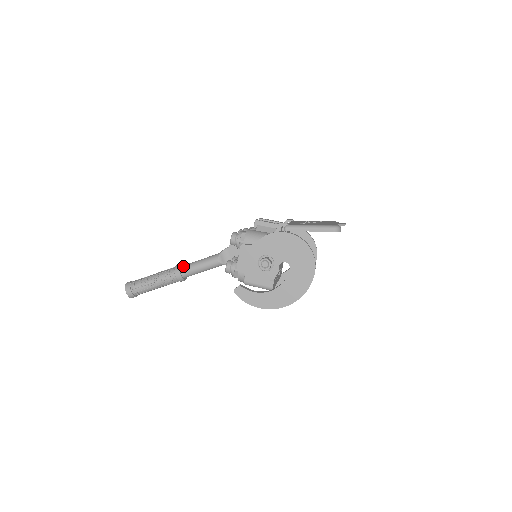
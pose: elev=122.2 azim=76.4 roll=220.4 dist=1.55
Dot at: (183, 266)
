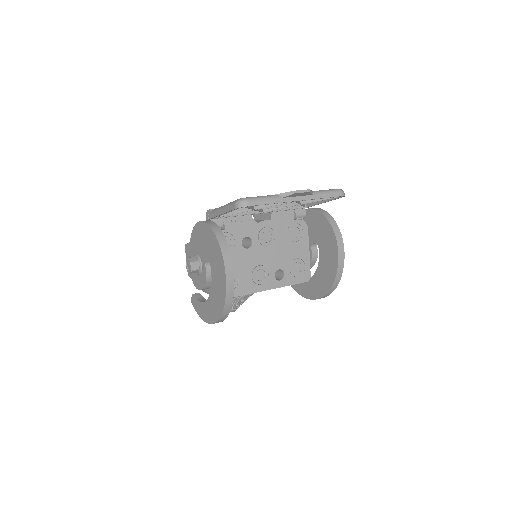
Dot at: occluded
